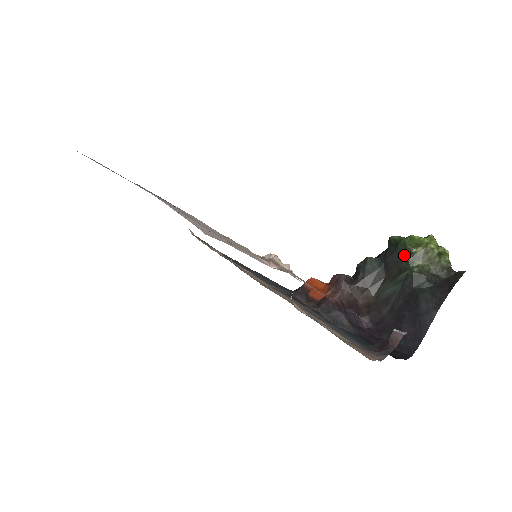
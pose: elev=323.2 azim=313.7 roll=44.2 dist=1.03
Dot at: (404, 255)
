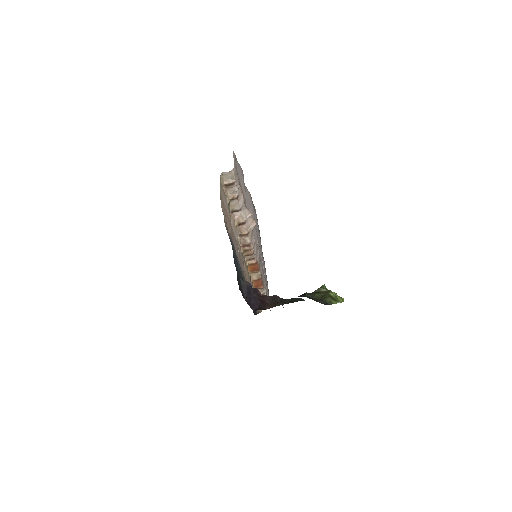
Dot at: occluded
